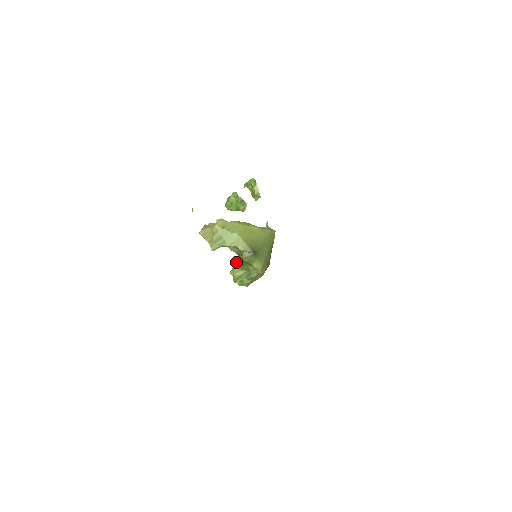
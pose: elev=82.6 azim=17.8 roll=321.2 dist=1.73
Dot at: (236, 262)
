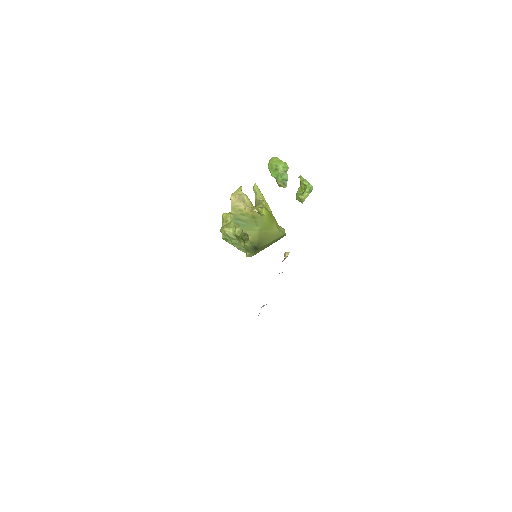
Dot at: occluded
